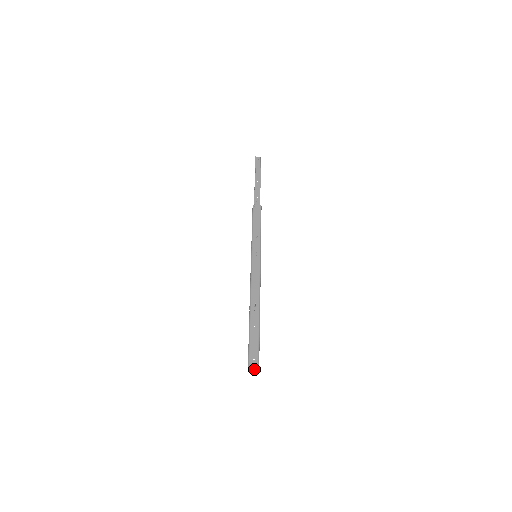
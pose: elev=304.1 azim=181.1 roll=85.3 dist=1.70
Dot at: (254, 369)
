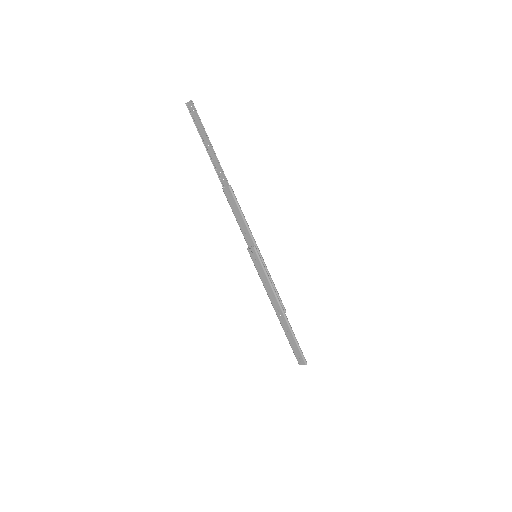
Dot at: occluded
